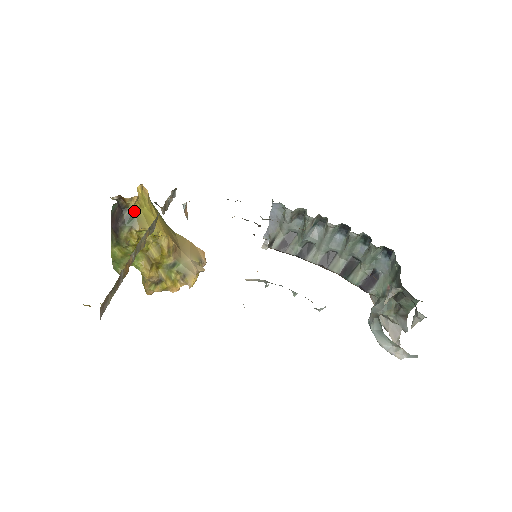
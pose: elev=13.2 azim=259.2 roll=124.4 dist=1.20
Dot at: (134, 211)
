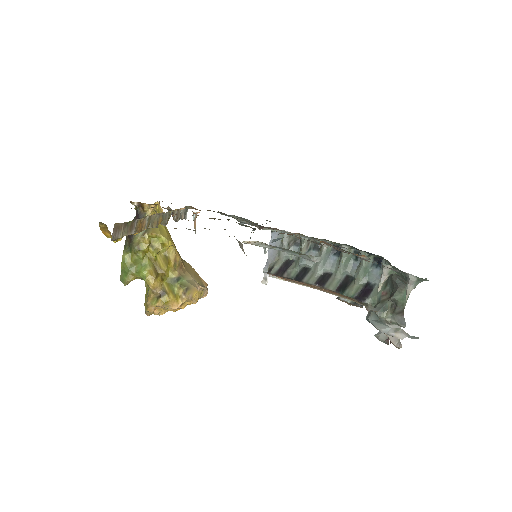
Dot at: occluded
